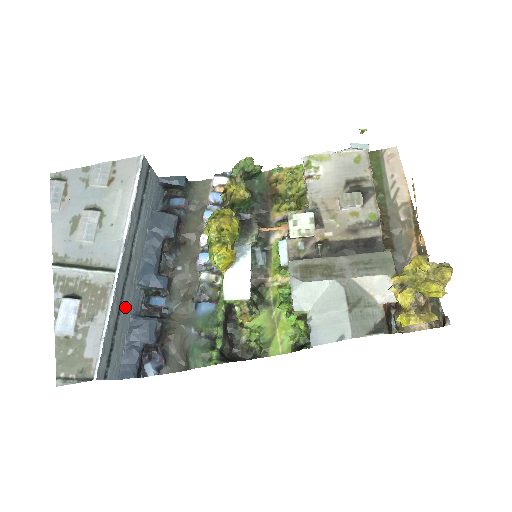
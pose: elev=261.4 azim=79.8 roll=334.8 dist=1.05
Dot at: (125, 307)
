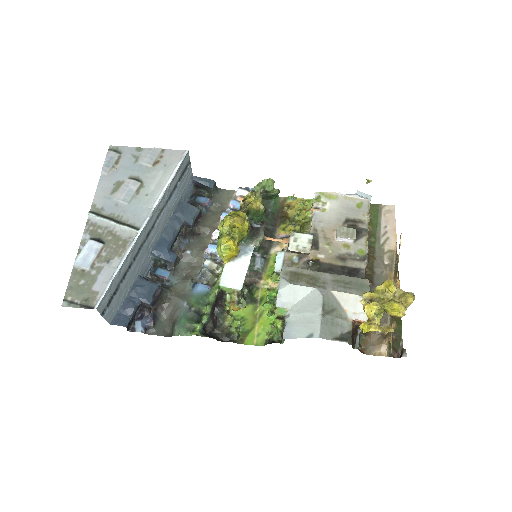
Dot at: (136, 265)
